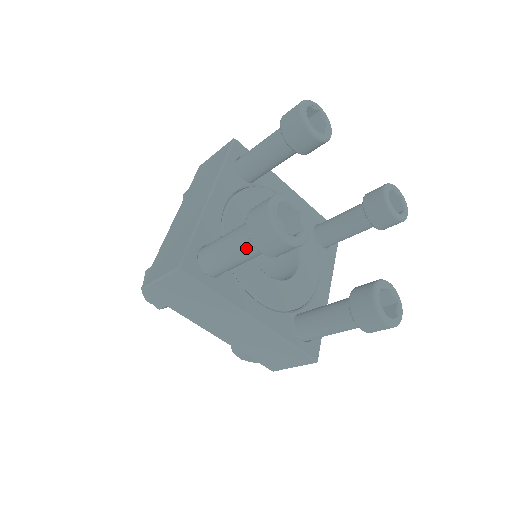
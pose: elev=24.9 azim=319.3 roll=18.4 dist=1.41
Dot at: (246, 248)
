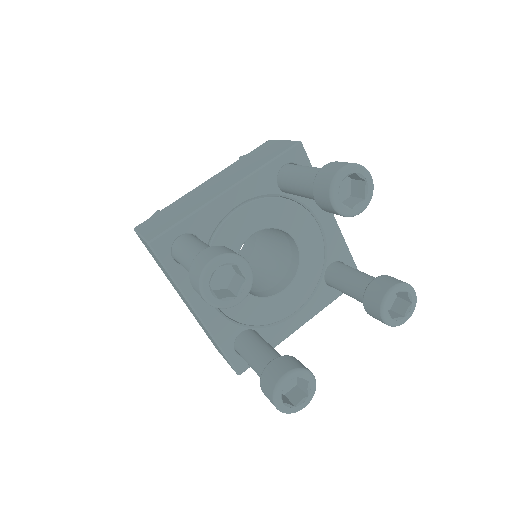
Dot at: occluded
